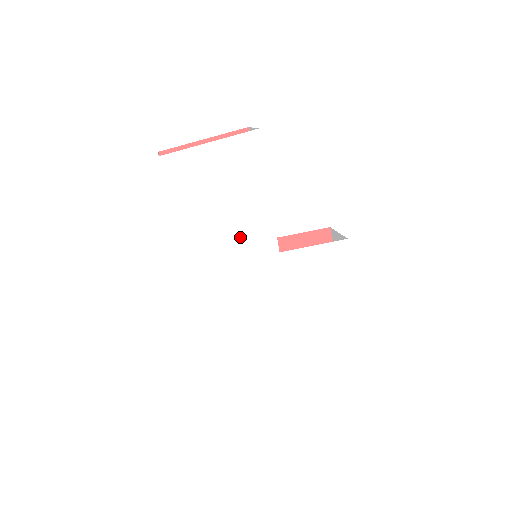
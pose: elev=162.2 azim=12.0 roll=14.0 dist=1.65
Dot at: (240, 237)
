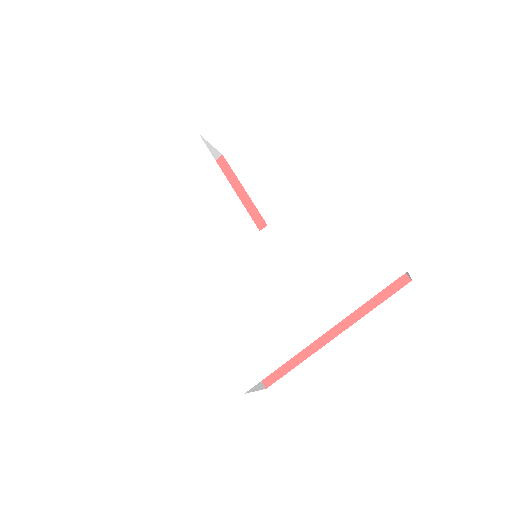
Dot at: (215, 233)
